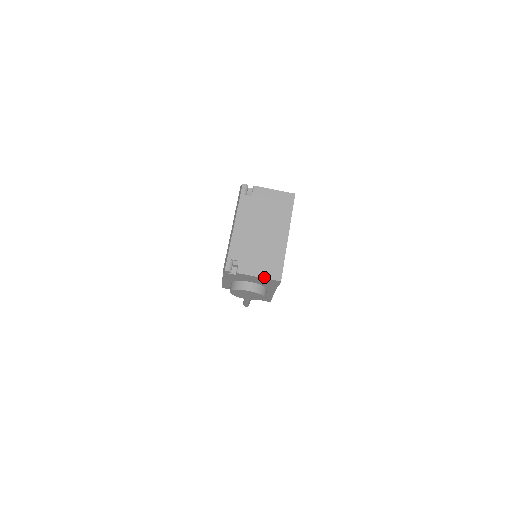
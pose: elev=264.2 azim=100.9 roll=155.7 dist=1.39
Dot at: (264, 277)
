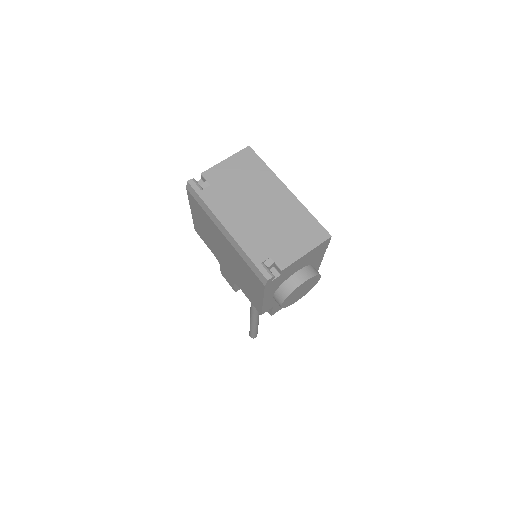
Dot at: (312, 248)
